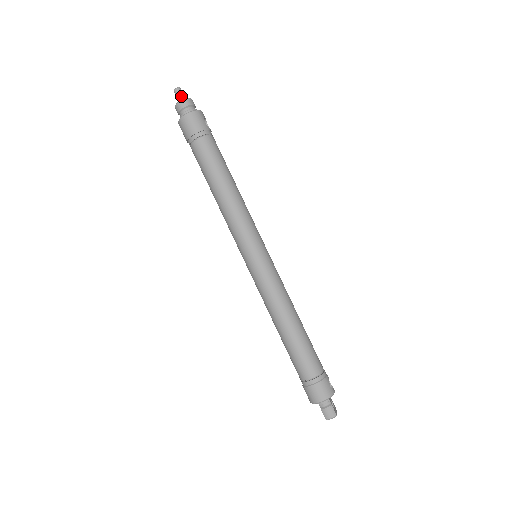
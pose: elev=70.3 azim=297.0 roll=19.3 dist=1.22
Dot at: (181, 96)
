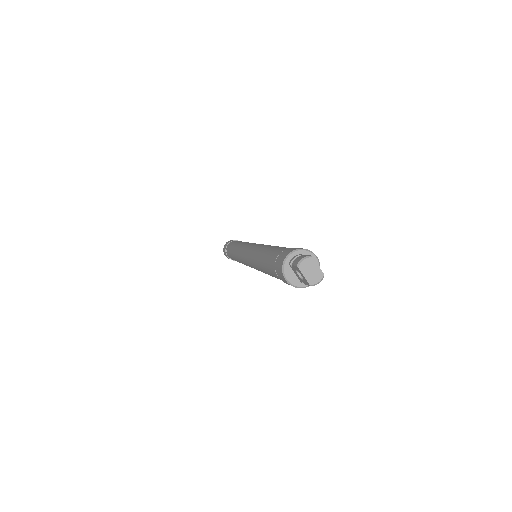
Dot at: occluded
